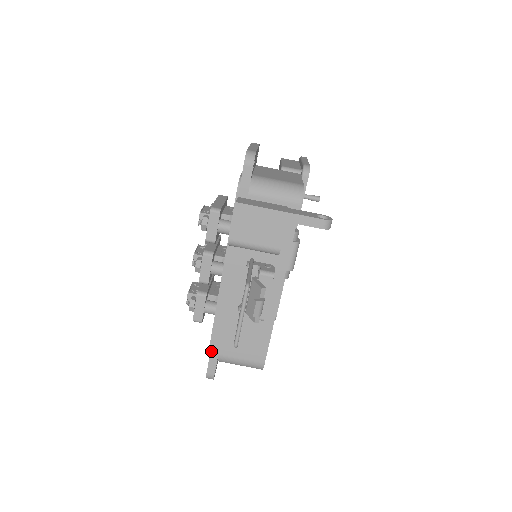
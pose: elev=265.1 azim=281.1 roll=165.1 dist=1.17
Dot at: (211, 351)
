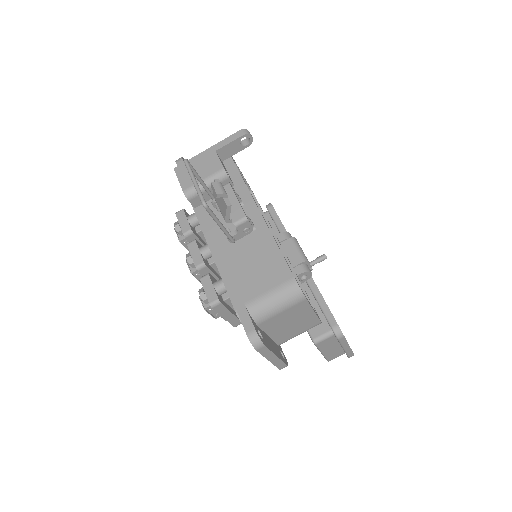
Dot at: (236, 306)
